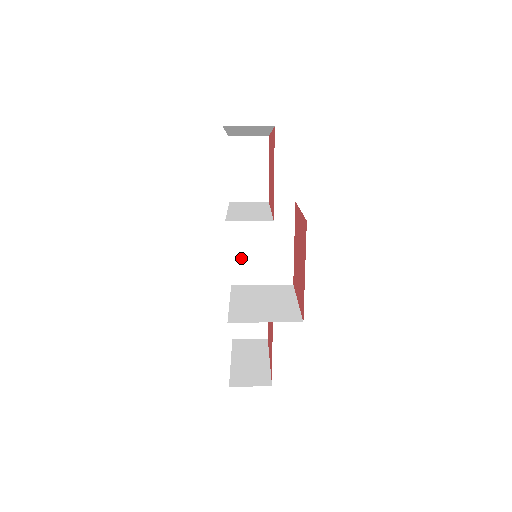
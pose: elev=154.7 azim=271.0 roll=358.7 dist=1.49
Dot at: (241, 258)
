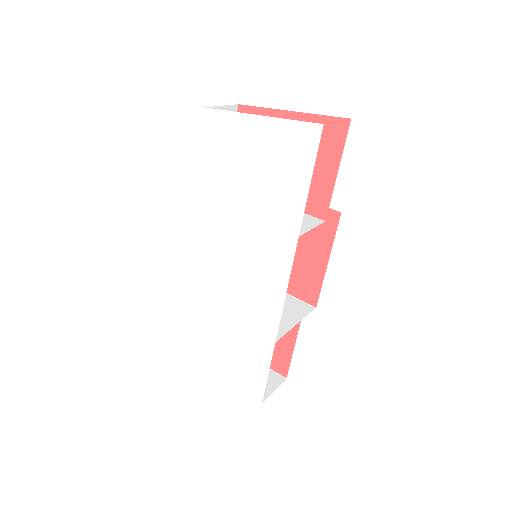
Dot at: occluded
